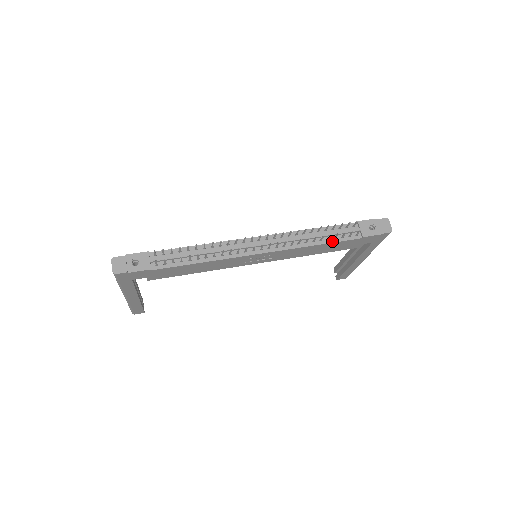
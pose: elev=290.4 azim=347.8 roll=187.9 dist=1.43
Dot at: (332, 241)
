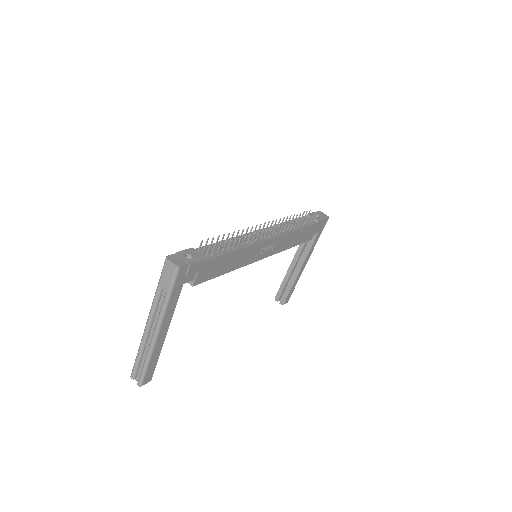
Dot at: (304, 226)
